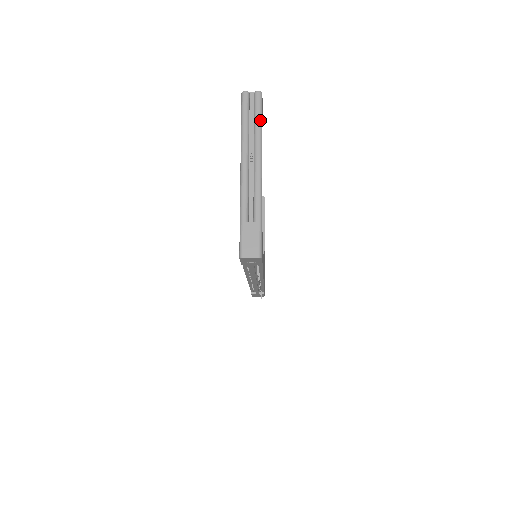
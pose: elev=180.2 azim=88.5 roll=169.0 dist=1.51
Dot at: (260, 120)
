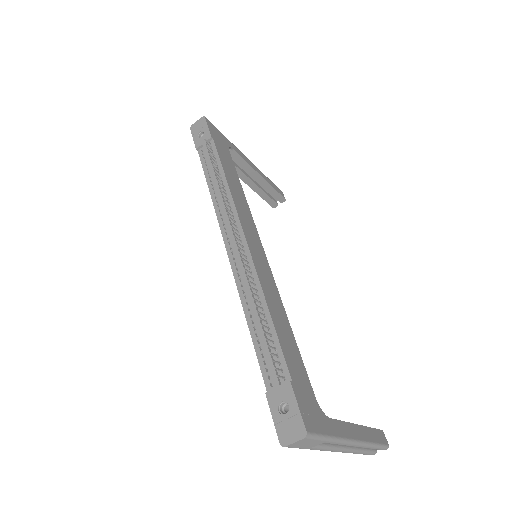
Dot at: occluded
